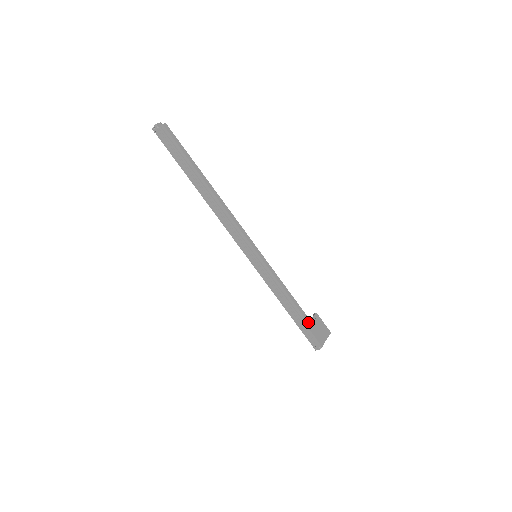
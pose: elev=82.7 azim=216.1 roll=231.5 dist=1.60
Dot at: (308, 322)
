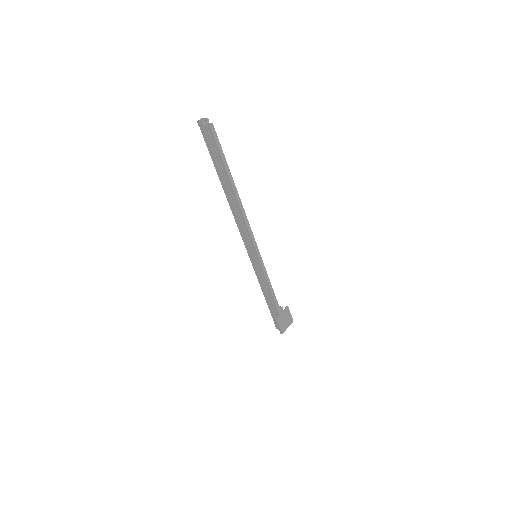
Dot at: (279, 315)
